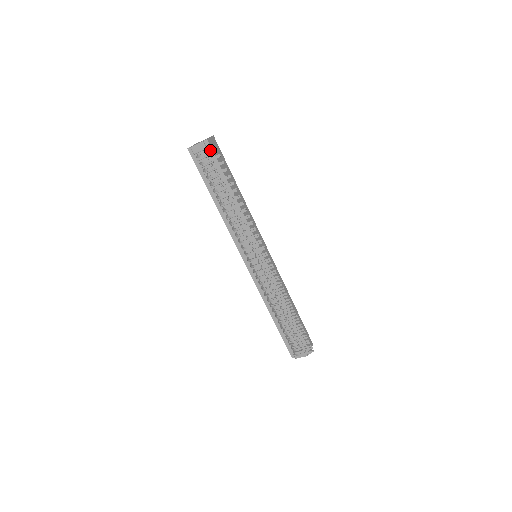
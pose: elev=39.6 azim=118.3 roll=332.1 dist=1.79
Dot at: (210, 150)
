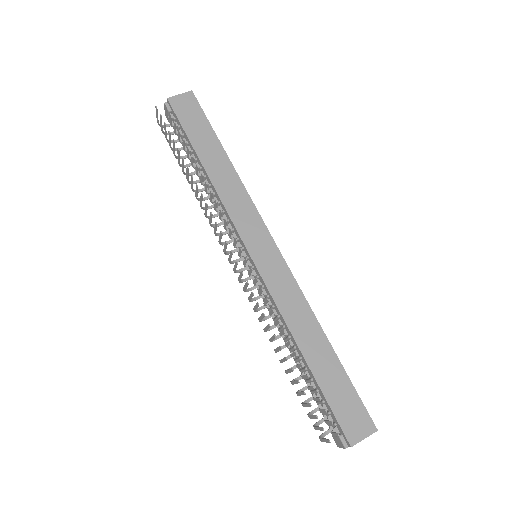
Dot at: (156, 112)
